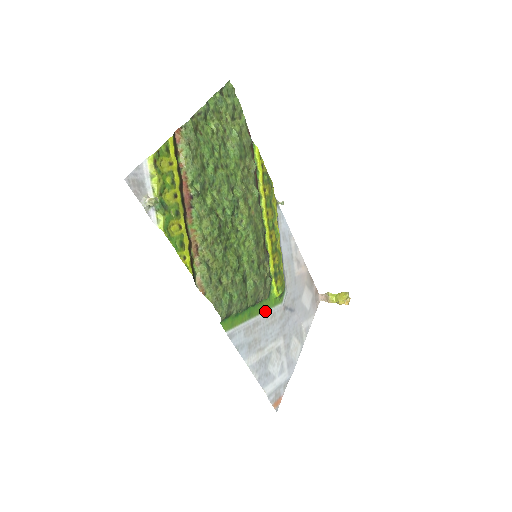
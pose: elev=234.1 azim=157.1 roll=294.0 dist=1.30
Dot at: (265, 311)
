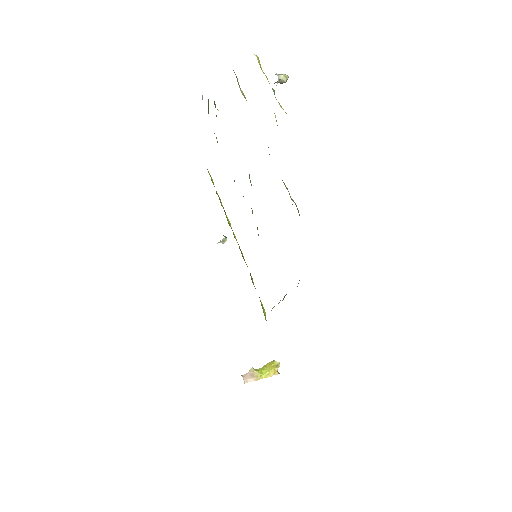
Dot at: occluded
